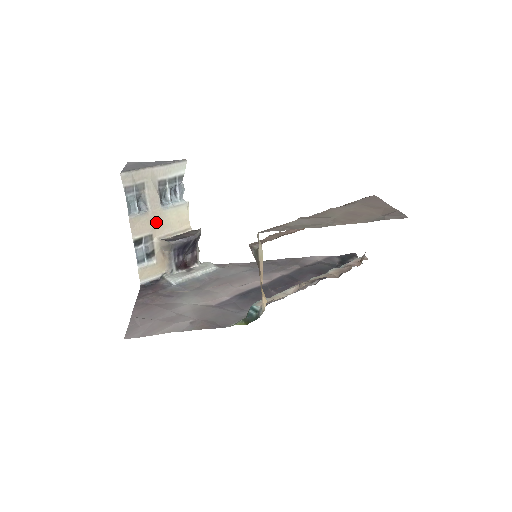
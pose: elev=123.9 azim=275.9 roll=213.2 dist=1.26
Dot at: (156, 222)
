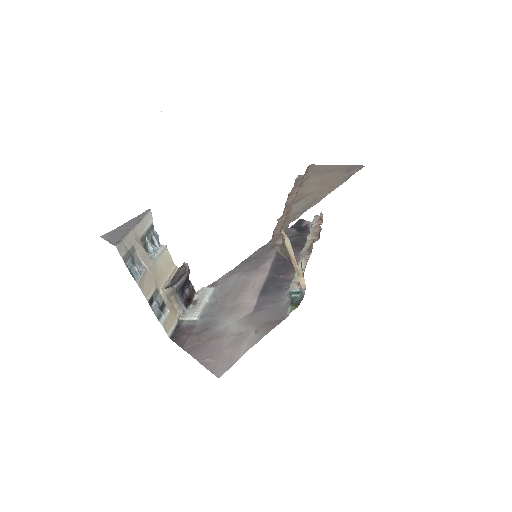
Dot at: (154, 276)
